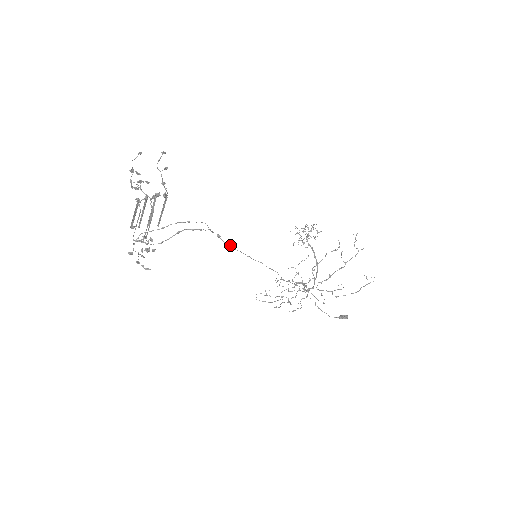
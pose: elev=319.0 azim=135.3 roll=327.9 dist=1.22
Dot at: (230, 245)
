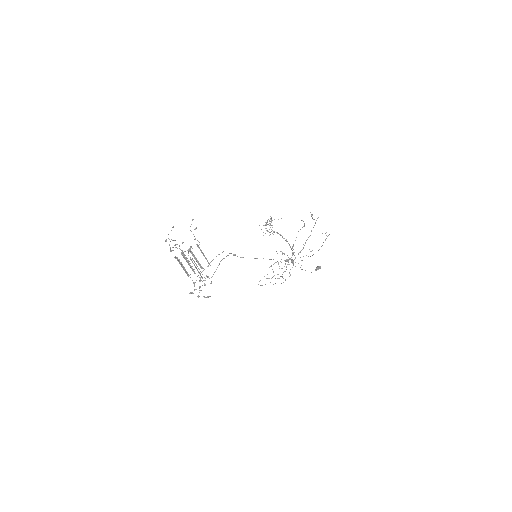
Dot at: (242, 257)
